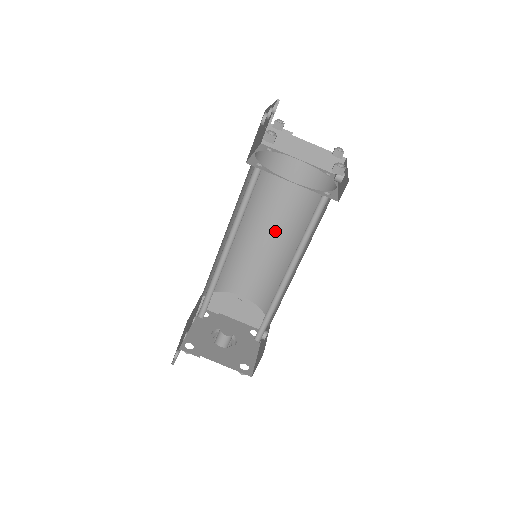
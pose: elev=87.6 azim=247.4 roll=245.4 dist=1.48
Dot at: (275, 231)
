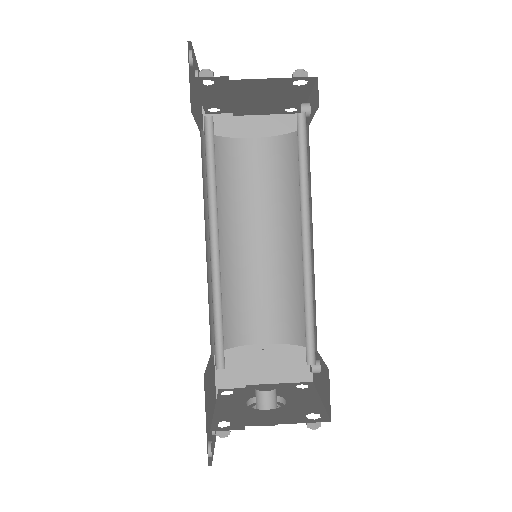
Dot at: (265, 234)
